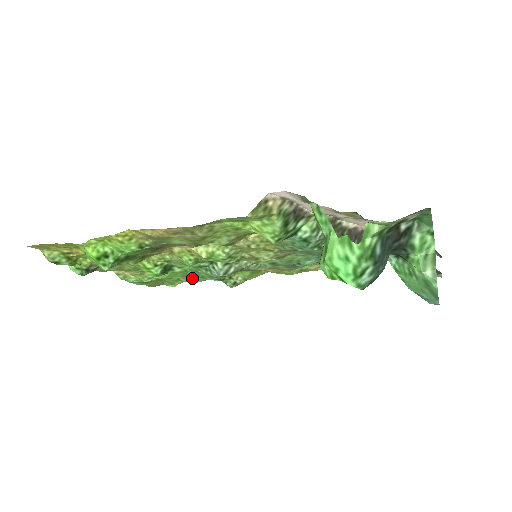
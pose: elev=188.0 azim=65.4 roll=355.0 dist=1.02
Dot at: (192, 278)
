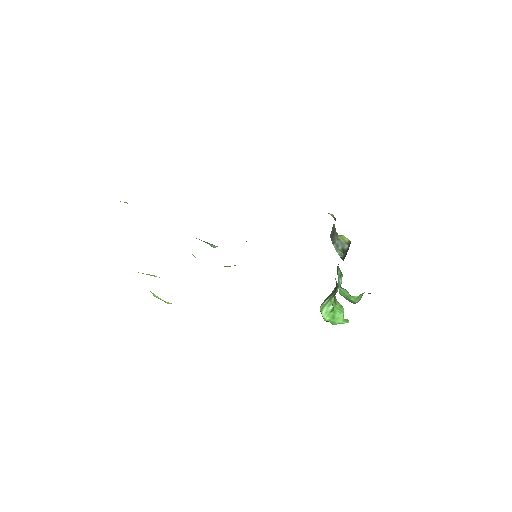
Dot at: occluded
